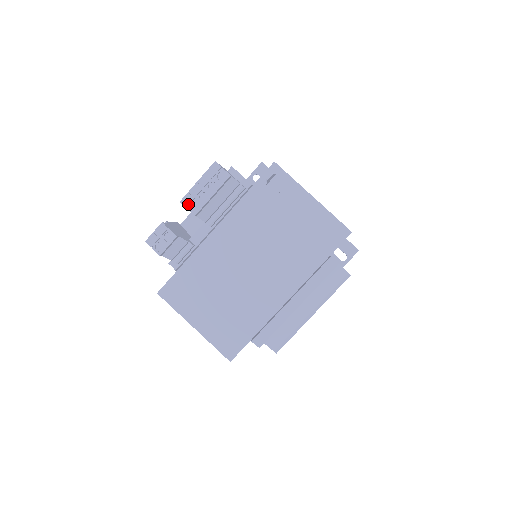
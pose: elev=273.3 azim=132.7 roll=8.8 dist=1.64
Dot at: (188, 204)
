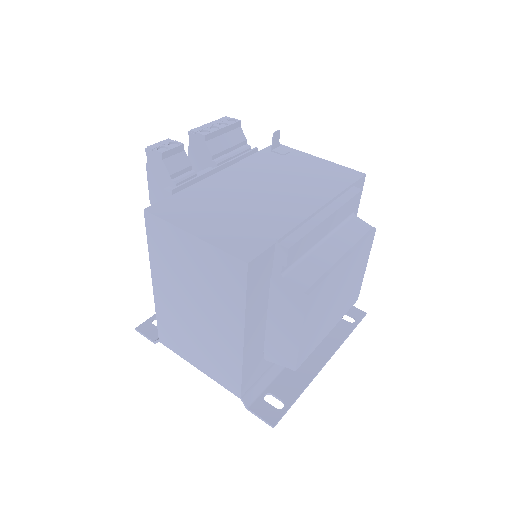
Dot at: (197, 131)
